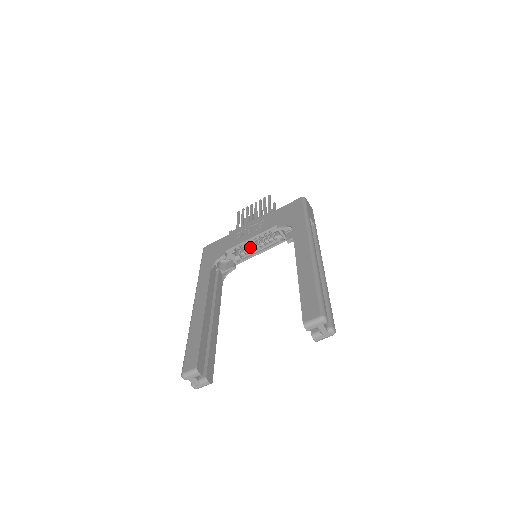
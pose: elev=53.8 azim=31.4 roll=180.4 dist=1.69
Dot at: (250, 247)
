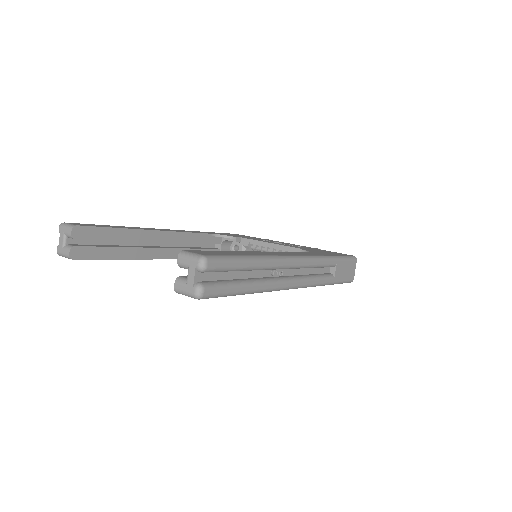
Dot at: occluded
